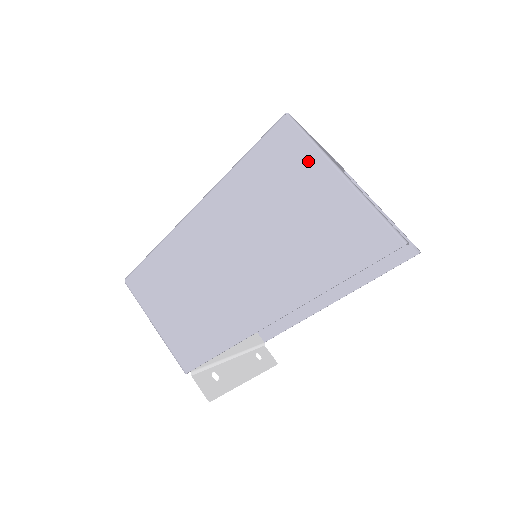
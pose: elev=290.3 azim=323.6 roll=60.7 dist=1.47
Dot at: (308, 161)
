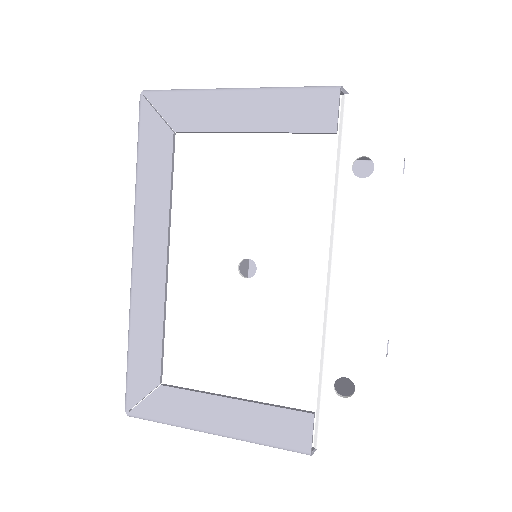
Dot at: occluded
